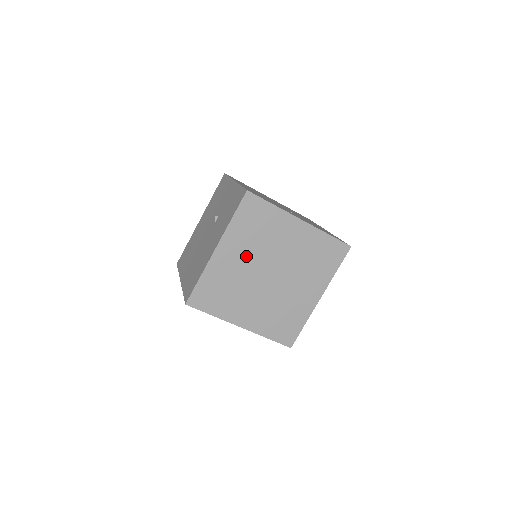
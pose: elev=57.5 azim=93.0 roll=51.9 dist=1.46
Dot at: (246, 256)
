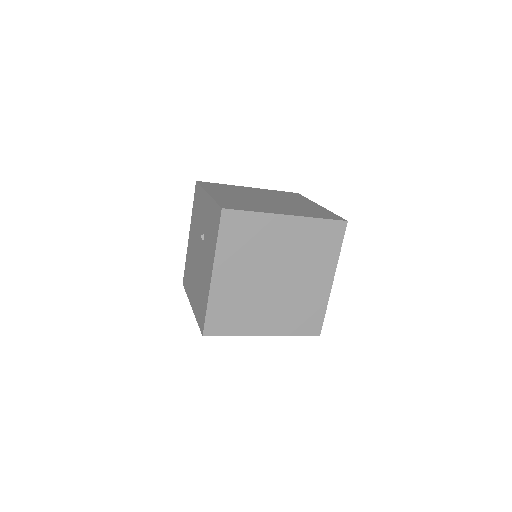
Dot at: (245, 270)
